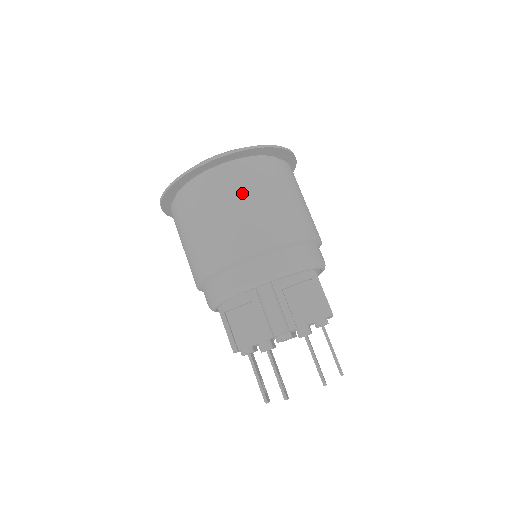
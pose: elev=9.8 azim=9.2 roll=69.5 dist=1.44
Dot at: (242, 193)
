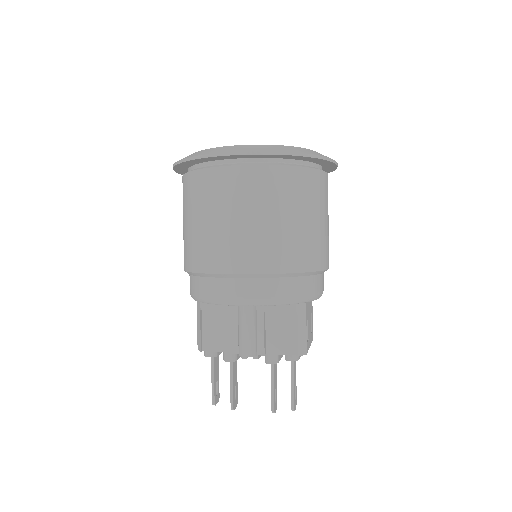
Dot at: (255, 202)
